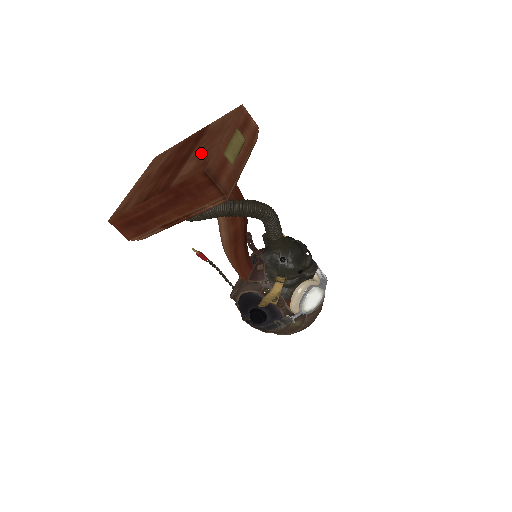
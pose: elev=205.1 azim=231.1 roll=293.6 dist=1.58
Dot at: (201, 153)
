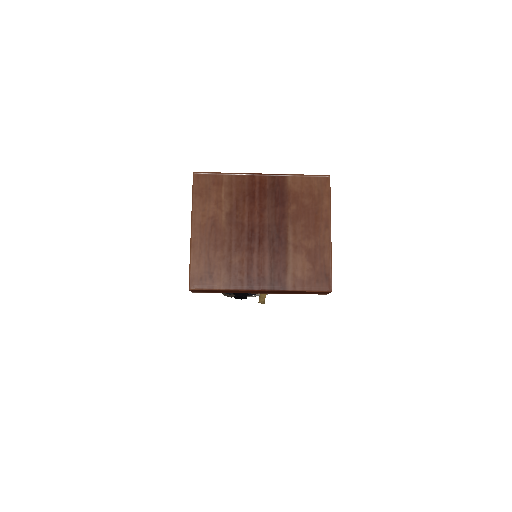
Dot at: (308, 248)
